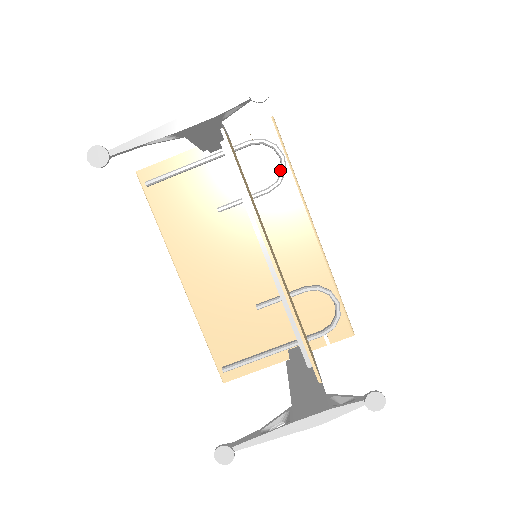
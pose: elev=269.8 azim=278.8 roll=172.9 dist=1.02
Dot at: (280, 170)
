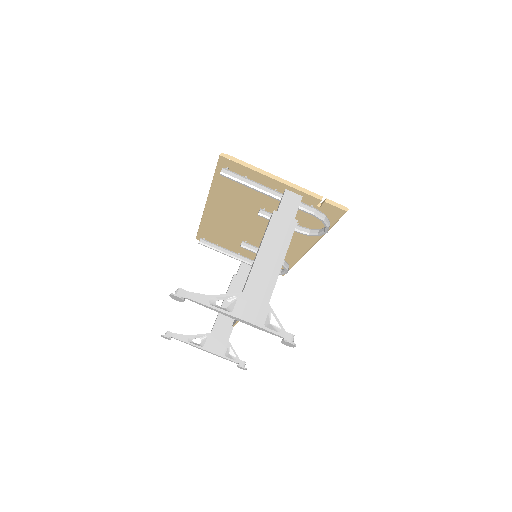
Dot at: (320, 226)
